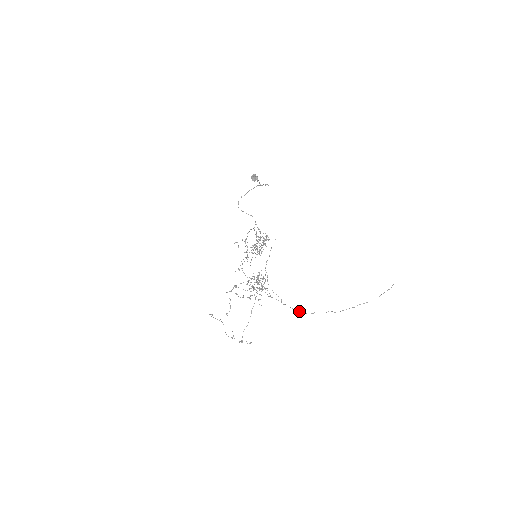
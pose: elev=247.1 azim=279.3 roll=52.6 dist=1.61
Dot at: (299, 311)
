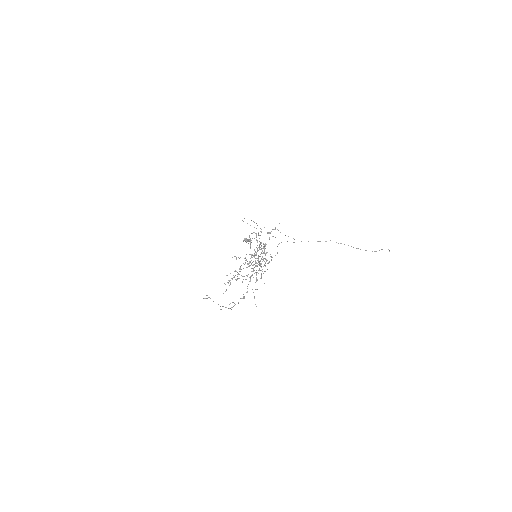
Dot at: occluded
